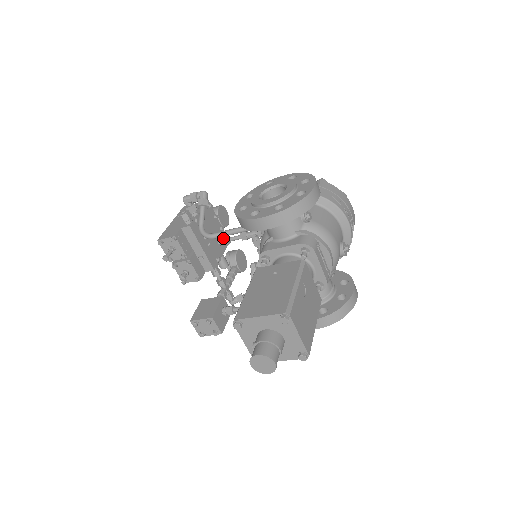
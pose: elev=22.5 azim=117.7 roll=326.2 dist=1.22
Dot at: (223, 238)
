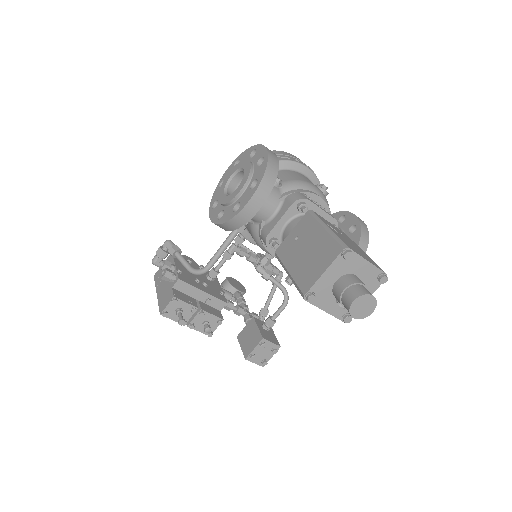
Dot at: (210, 272)
